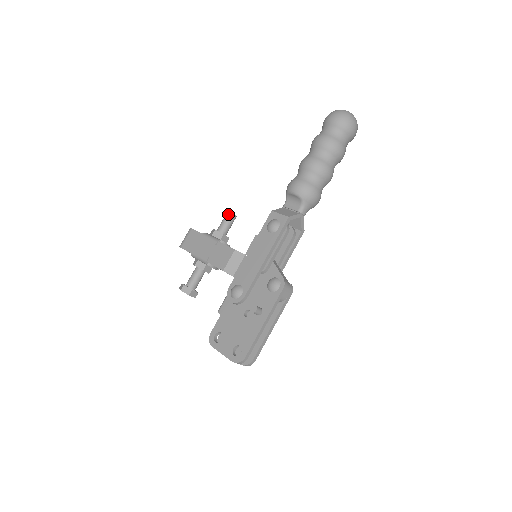
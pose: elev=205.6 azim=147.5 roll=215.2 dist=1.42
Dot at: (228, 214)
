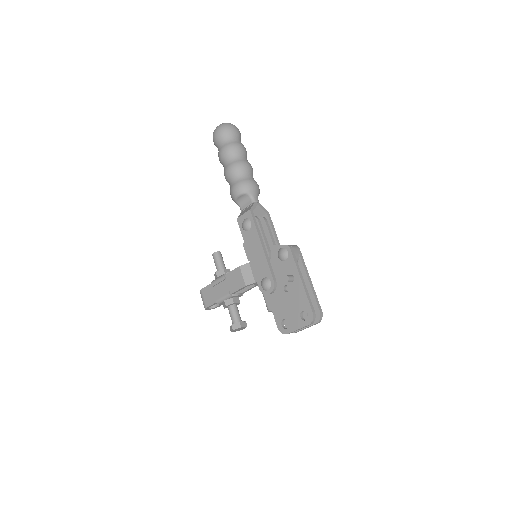
Dot at: (214, 255)
